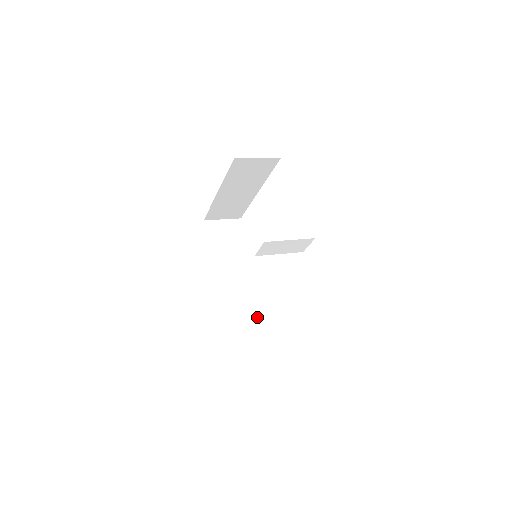
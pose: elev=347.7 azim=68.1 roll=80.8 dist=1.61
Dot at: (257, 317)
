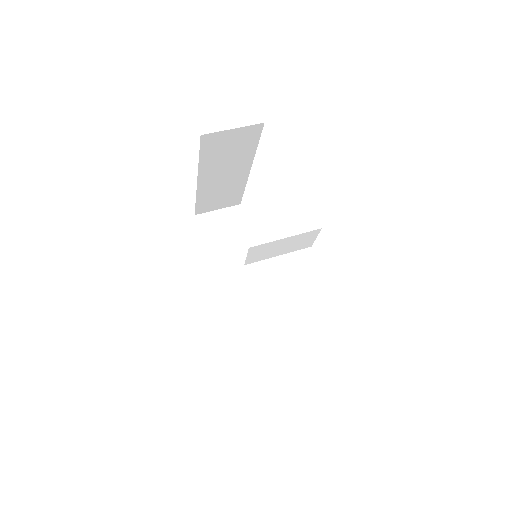
Dot at: (269, 335)
